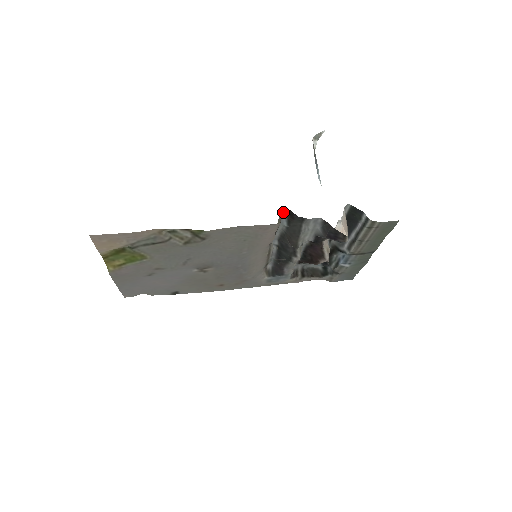
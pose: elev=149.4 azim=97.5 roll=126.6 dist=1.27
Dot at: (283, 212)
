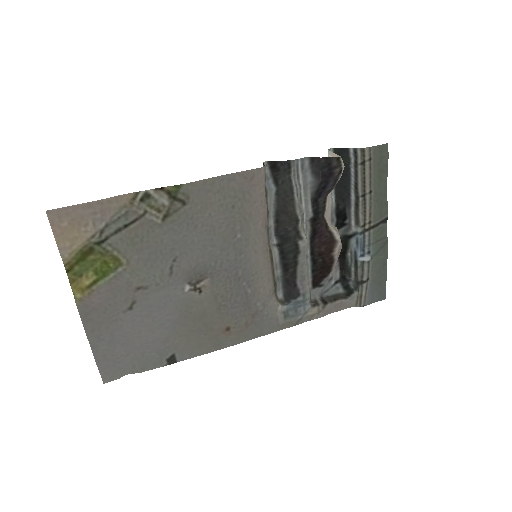
Dot at: (266, 171)
